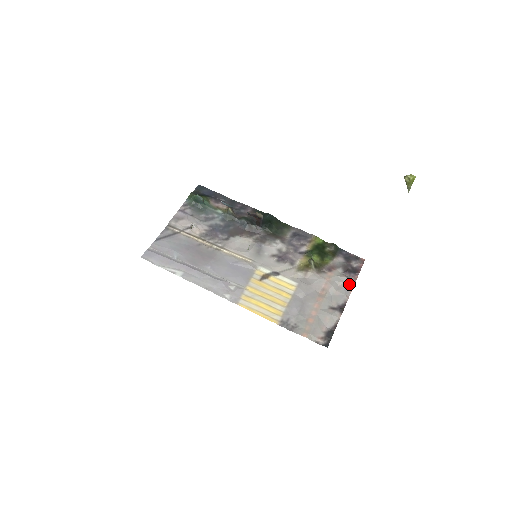
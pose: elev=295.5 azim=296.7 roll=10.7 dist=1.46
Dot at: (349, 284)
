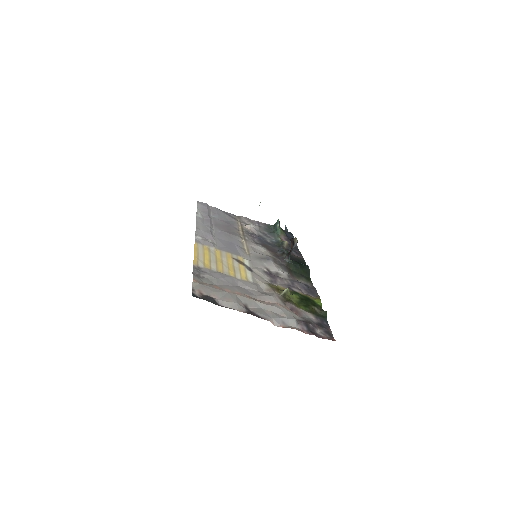
Dot at: (290, 324)
